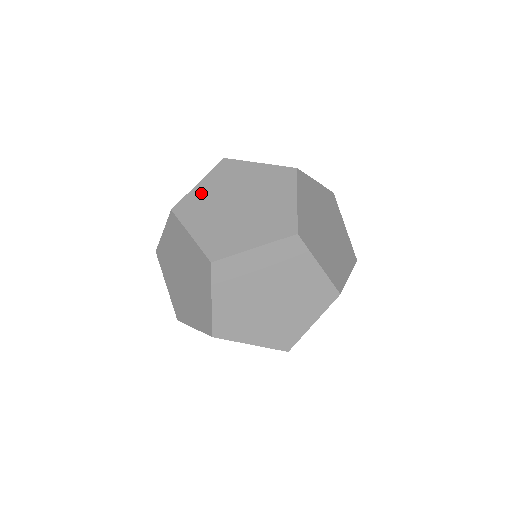
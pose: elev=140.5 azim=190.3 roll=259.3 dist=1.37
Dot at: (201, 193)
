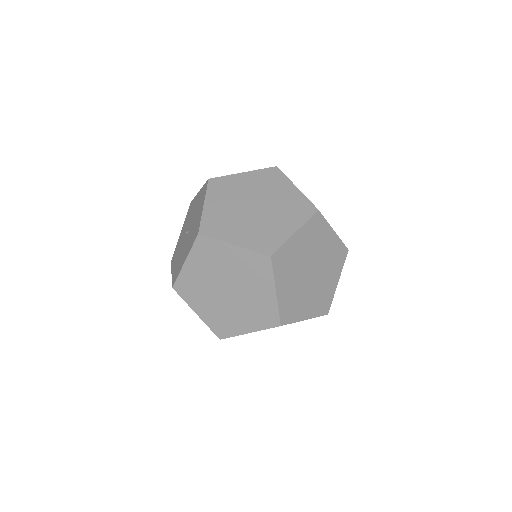
Dot at: (214, 211)
